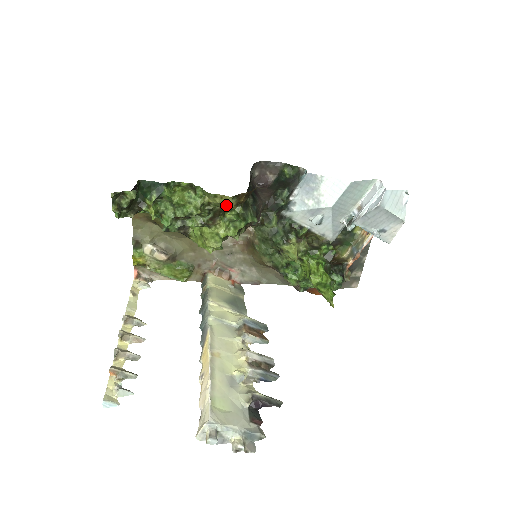
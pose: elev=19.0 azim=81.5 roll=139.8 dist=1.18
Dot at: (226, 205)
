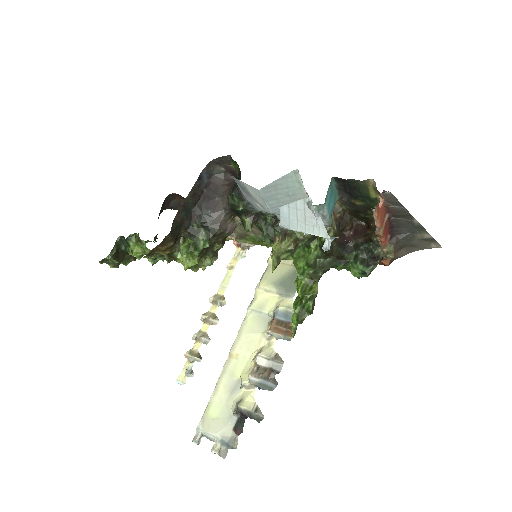
Dot at: (159, 253)
